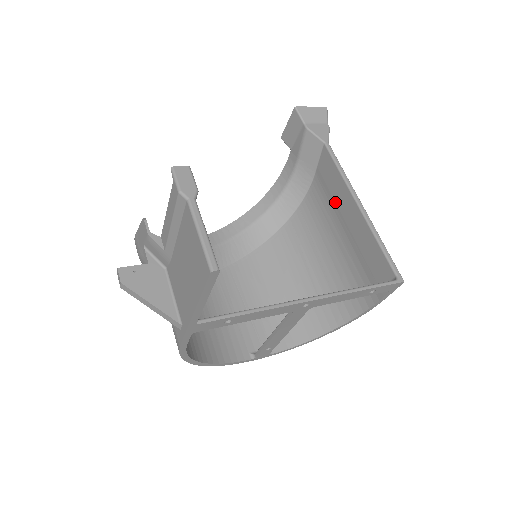
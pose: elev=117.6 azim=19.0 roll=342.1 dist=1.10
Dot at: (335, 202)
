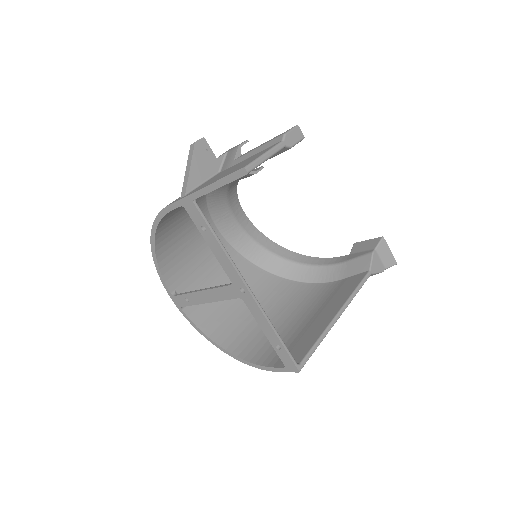
Dot at: (330, 301)
